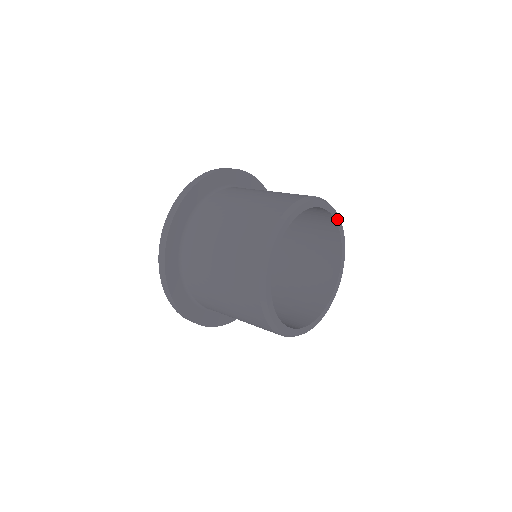
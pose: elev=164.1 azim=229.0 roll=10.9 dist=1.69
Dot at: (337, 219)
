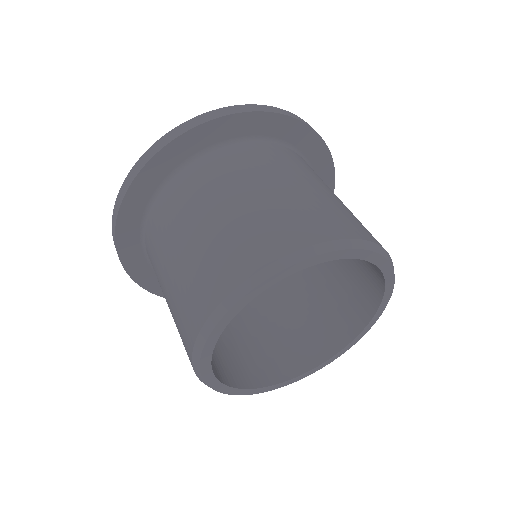
Dot at: (389, 276)
